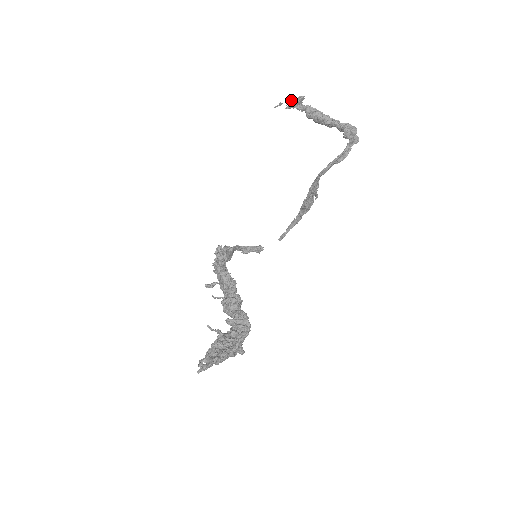
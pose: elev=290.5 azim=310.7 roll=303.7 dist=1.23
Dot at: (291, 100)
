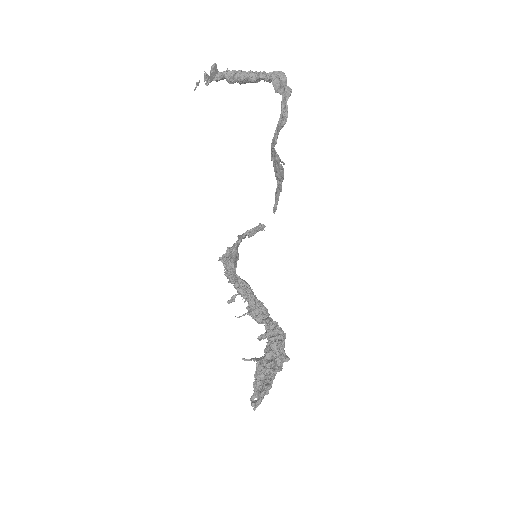
Dot at: (205, 75)
